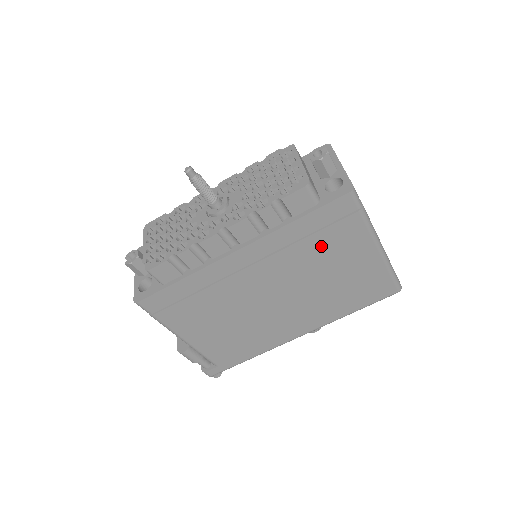
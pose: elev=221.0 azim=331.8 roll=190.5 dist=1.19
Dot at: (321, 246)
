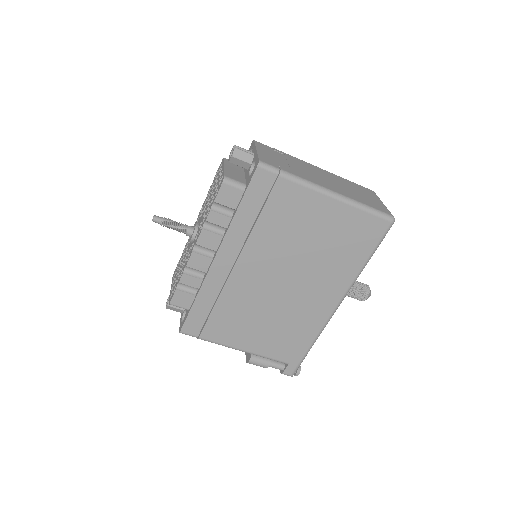
Dot at: (276, 220)
